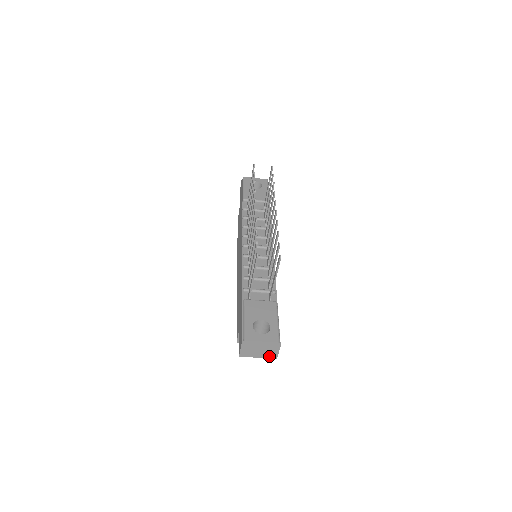
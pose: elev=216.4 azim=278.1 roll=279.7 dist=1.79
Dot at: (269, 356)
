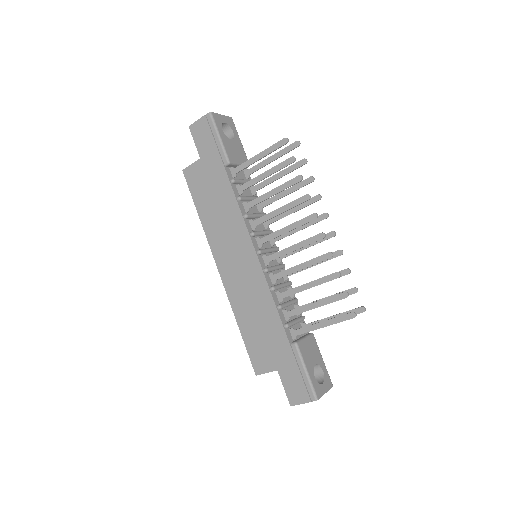
Dot at: occluded
